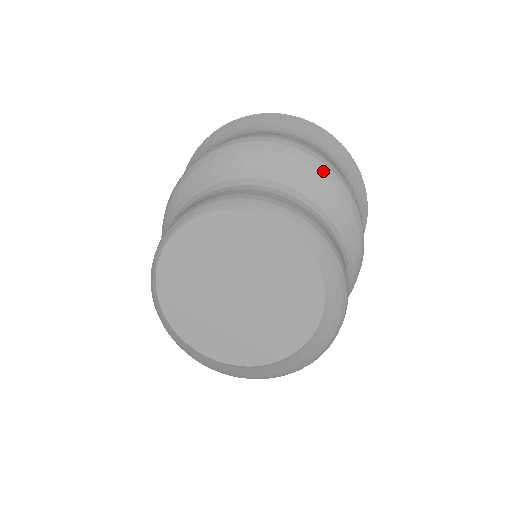
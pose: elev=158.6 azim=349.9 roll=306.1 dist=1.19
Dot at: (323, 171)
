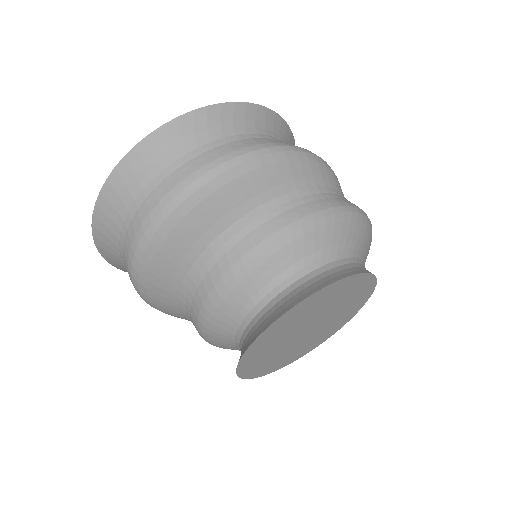
Dot at: (220, 185)
